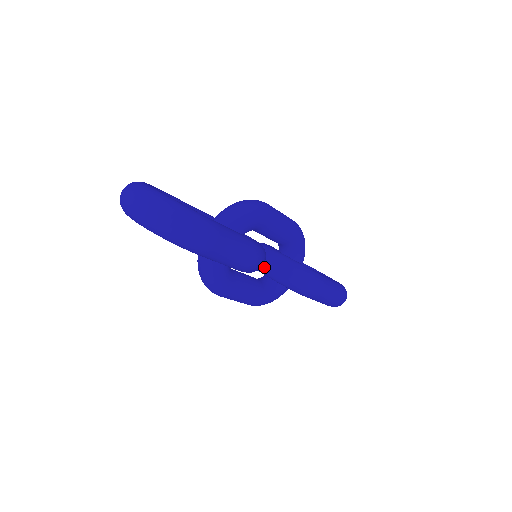
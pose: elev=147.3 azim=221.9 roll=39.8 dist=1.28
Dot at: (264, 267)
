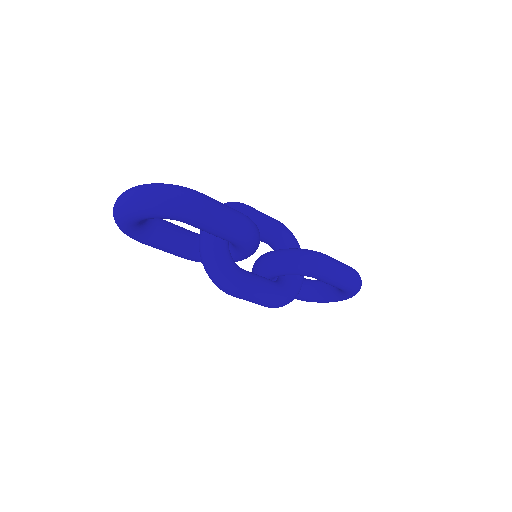
Dot at: (268, 265)
